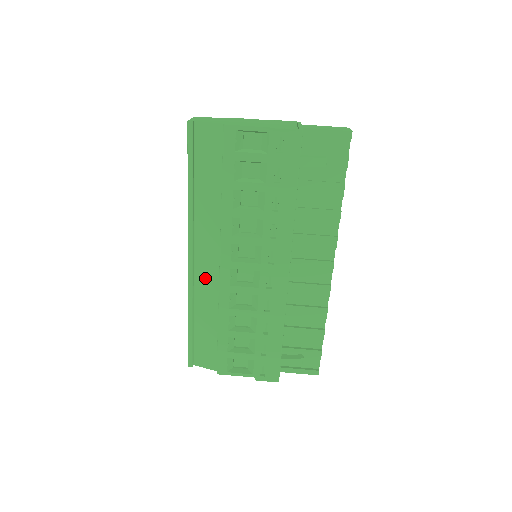
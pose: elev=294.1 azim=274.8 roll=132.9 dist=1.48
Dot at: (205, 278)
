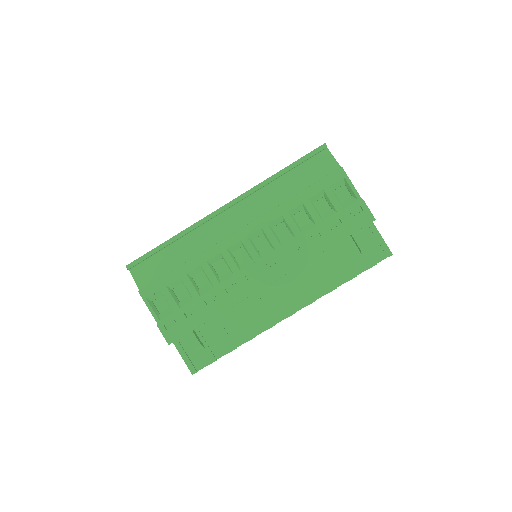
Dot at: (217, 228)
